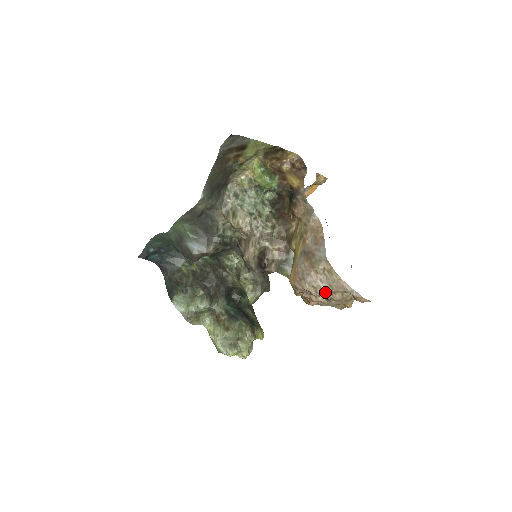
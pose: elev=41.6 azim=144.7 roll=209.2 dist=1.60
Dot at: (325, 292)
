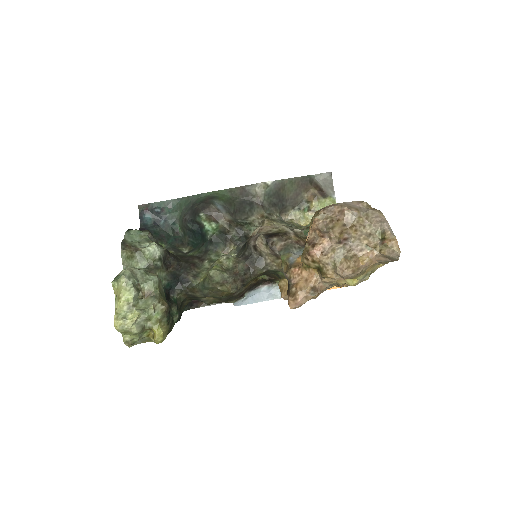
Dot at: (356, 217)
